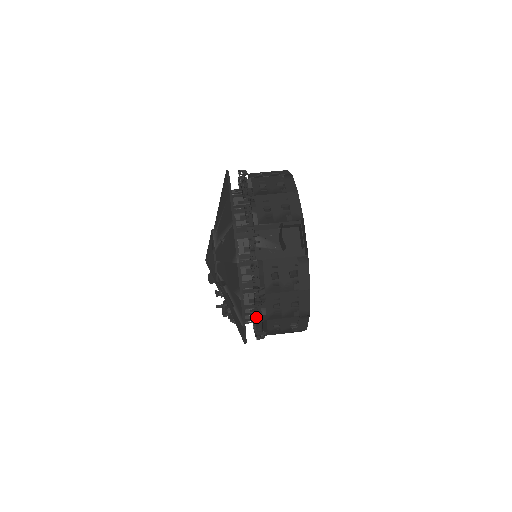
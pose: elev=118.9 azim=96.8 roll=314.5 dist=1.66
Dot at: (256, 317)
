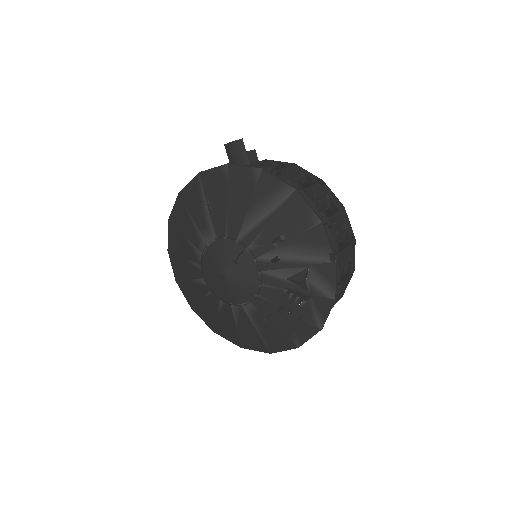
Dot at: occluded
